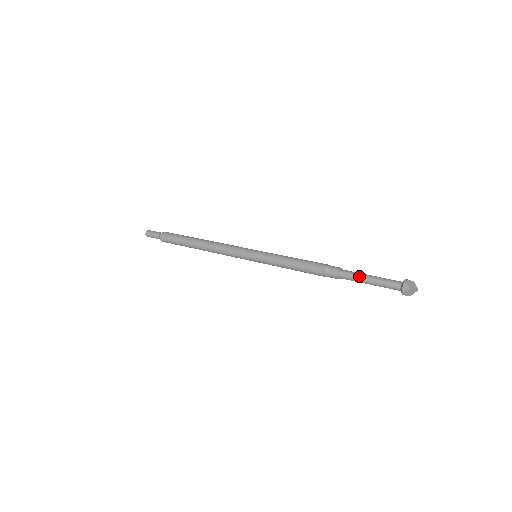
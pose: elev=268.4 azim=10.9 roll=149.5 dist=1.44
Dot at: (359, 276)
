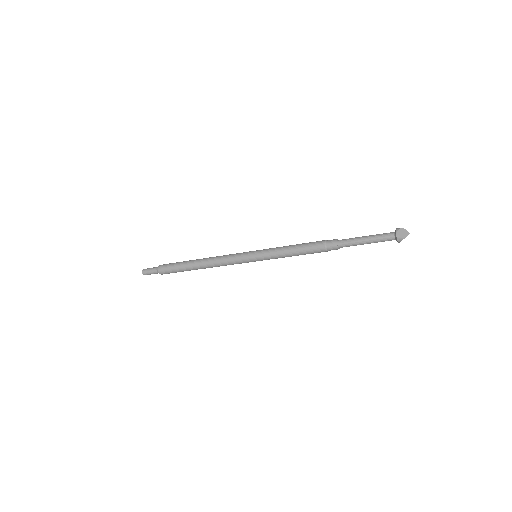
Dot at: (356, 243)
